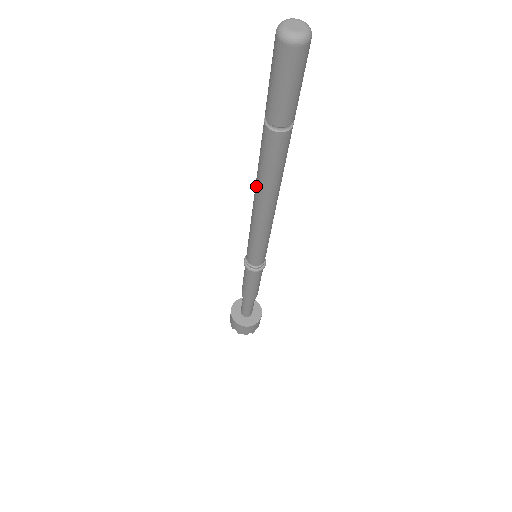
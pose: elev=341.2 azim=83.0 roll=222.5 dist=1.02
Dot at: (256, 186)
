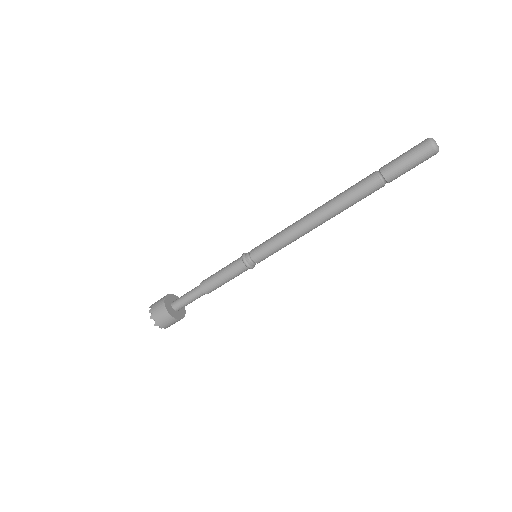
Dot at: (328, 206)
